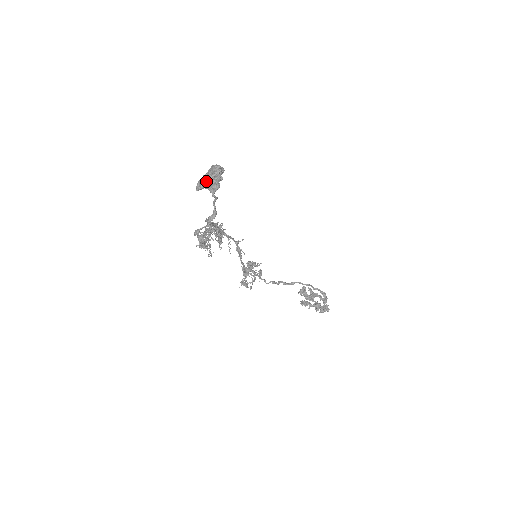
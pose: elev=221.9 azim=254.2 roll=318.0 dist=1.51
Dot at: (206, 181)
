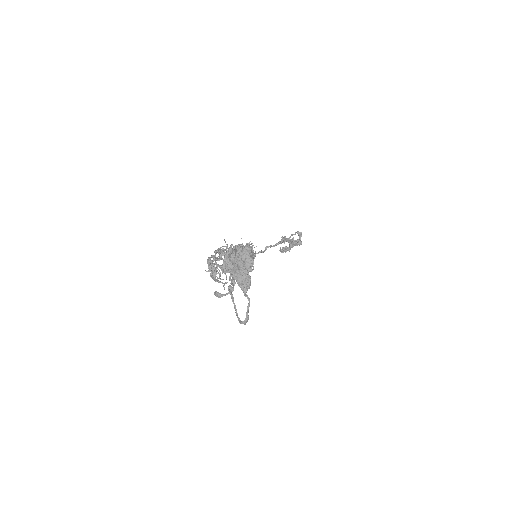
Dot at: (235, 267)
